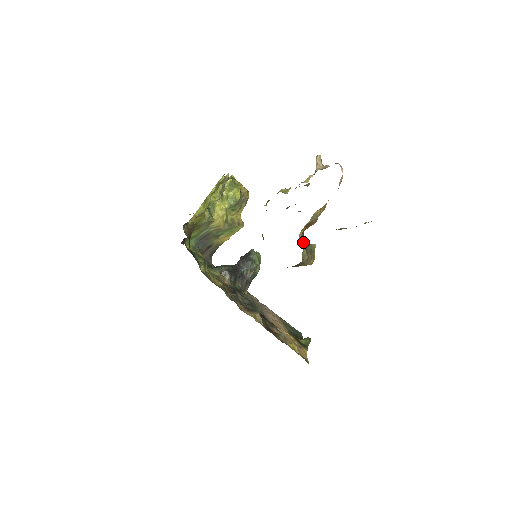
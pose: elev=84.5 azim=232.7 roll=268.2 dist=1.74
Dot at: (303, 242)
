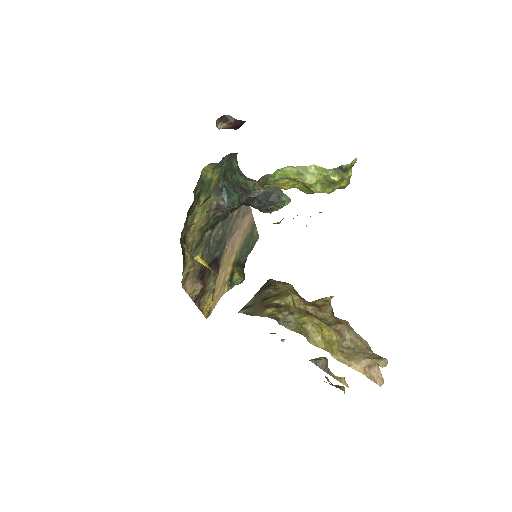
Dot at: occluded
